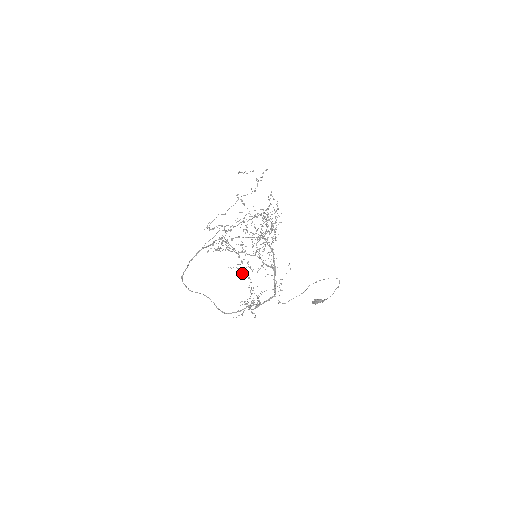
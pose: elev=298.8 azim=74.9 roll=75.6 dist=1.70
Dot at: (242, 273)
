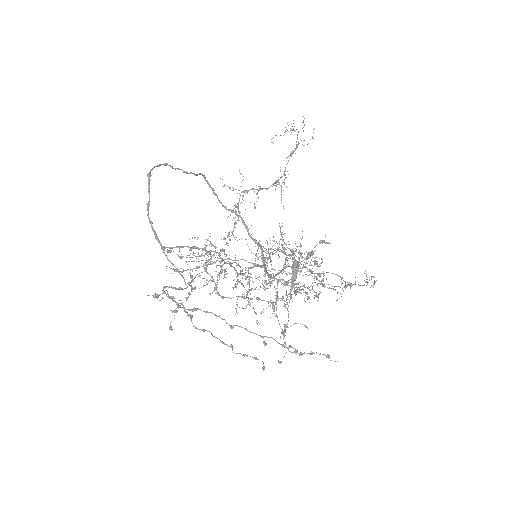
Dot at: occluded
